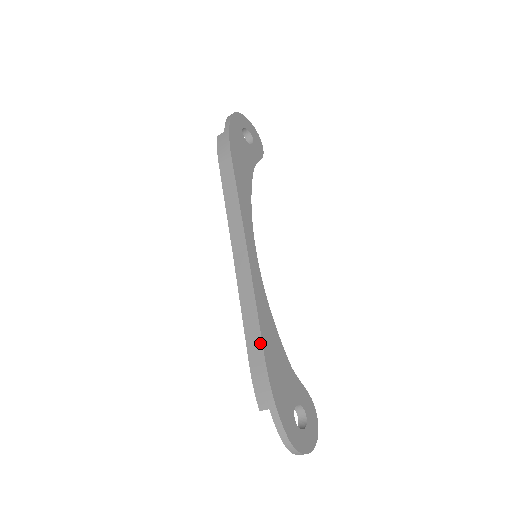
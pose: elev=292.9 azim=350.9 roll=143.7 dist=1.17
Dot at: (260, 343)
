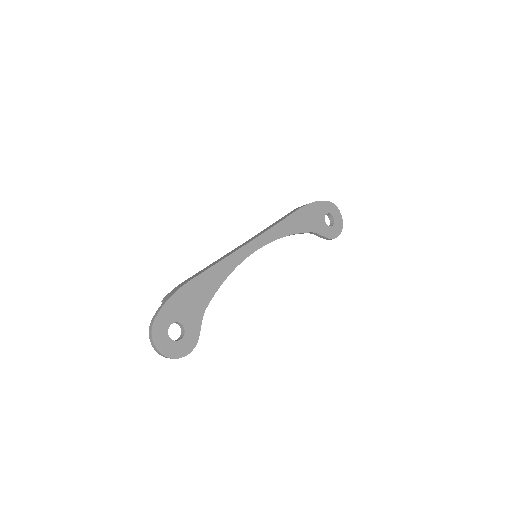
Dot at: (200, 273)
